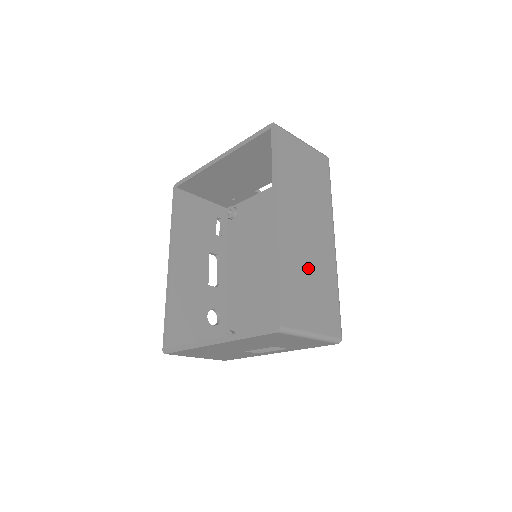
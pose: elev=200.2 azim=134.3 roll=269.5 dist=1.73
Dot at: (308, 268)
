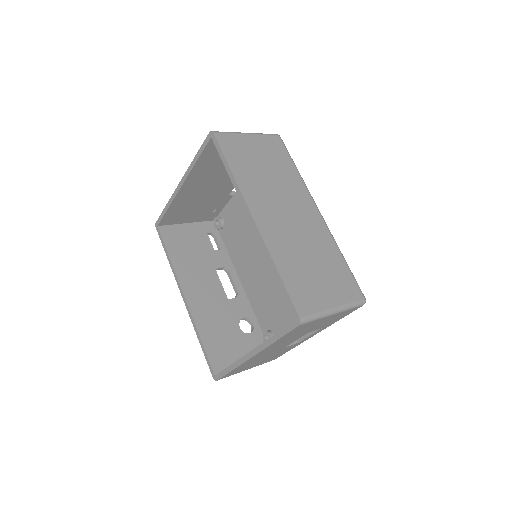
Dot at: (304, 250)
